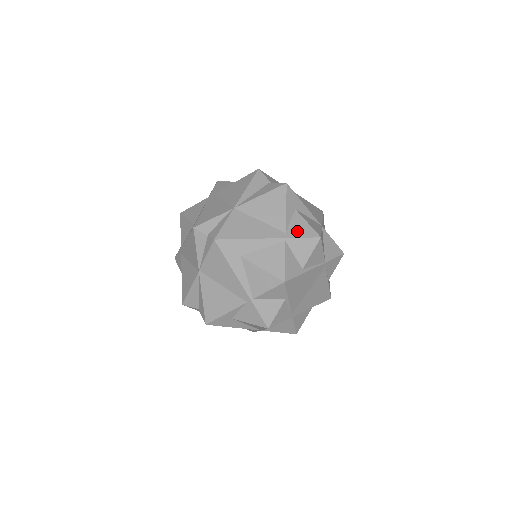
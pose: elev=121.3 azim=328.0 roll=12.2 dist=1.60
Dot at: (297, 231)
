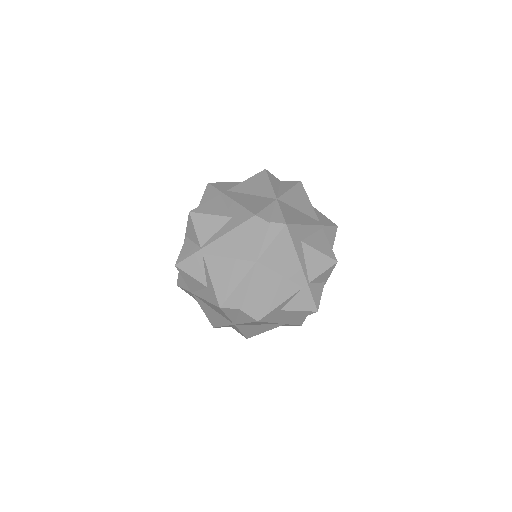
Dot at: (324, 220)
